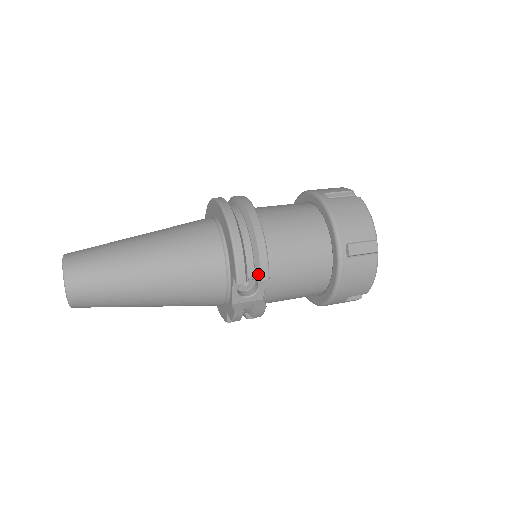
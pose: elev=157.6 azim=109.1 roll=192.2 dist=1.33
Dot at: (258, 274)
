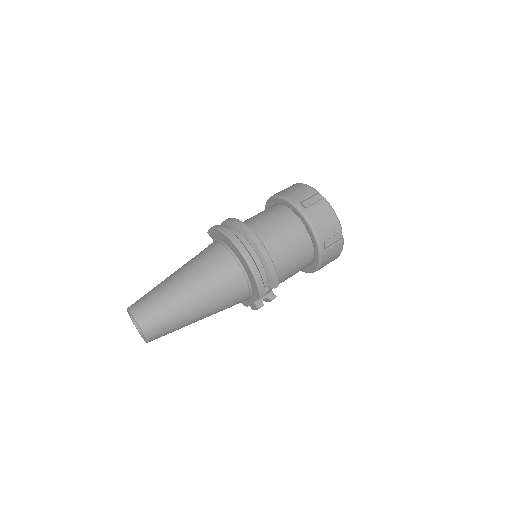
Dot at: (272, 285)
